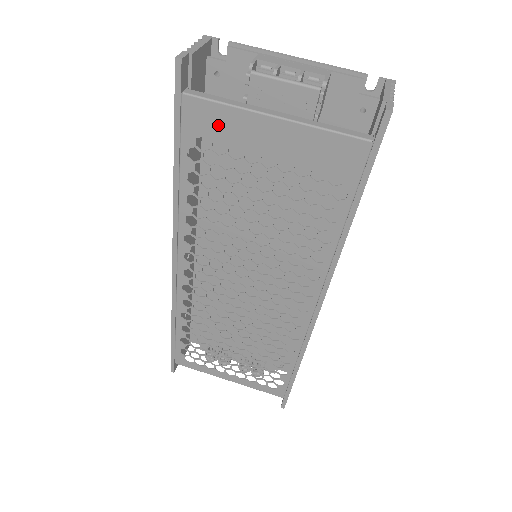
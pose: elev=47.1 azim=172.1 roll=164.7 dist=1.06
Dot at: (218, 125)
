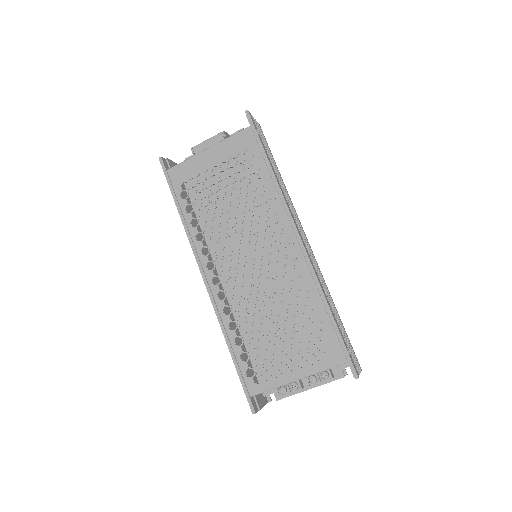
Dot at: (187, 172)
